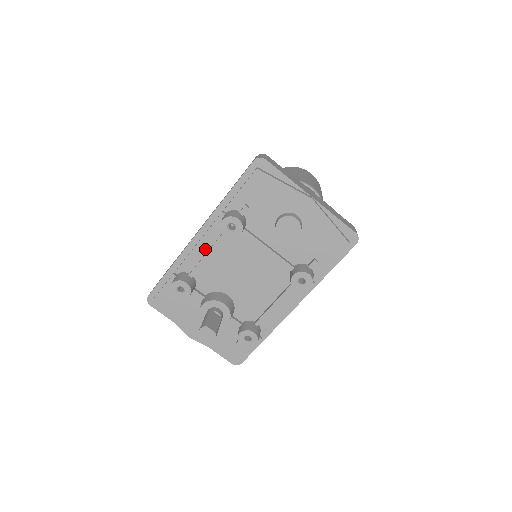
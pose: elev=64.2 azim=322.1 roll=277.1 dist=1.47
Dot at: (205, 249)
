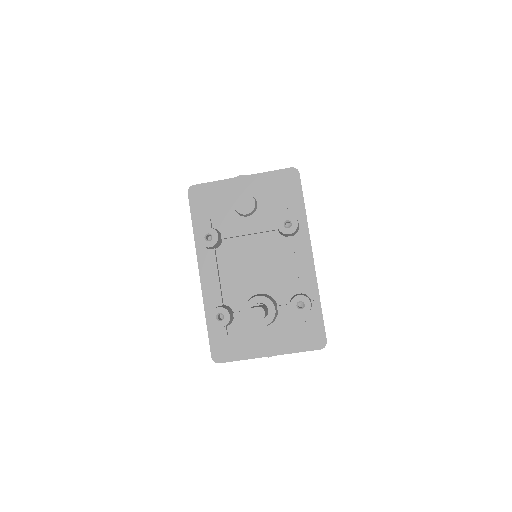
Dot at: (212, 277)
